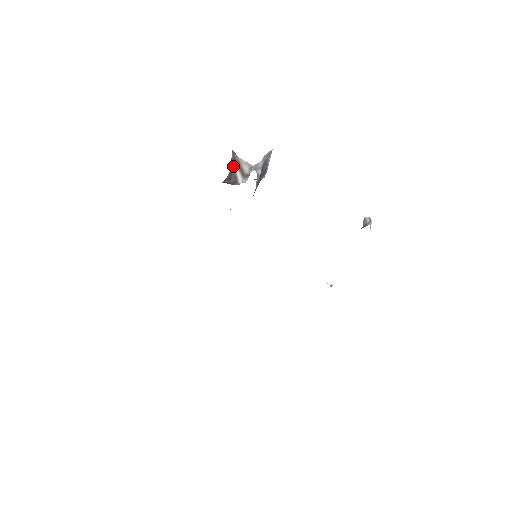
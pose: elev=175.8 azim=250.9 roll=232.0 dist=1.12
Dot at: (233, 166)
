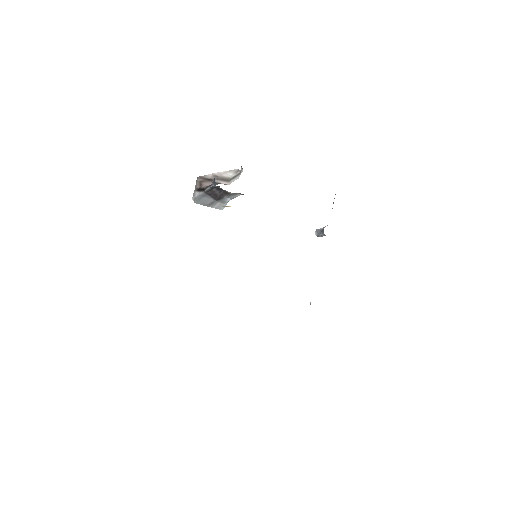
Dot at: (208, 182)
